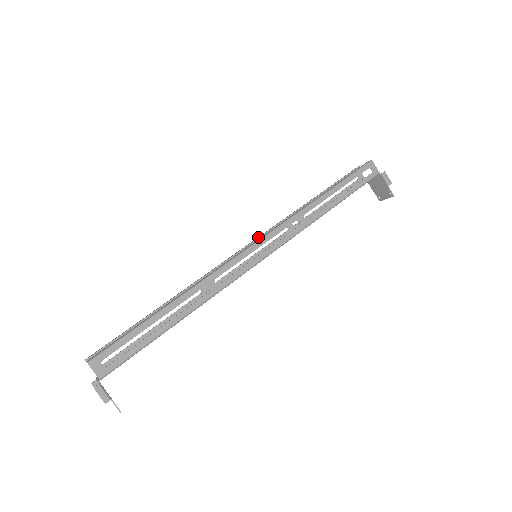
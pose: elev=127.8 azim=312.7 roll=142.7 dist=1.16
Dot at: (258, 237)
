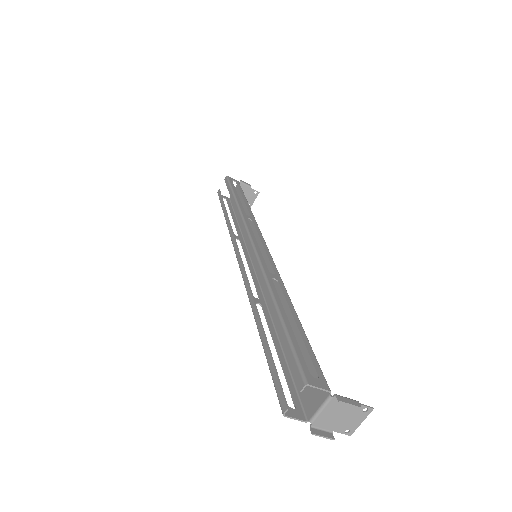
Dot at: (237, 248)
